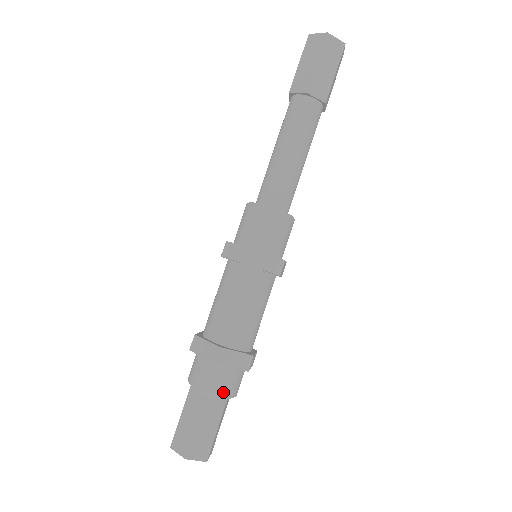
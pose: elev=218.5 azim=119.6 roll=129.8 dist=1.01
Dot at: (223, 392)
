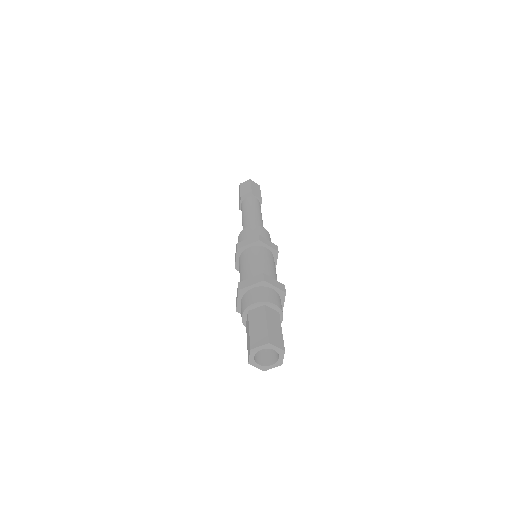
Dot at: (255, 301)
